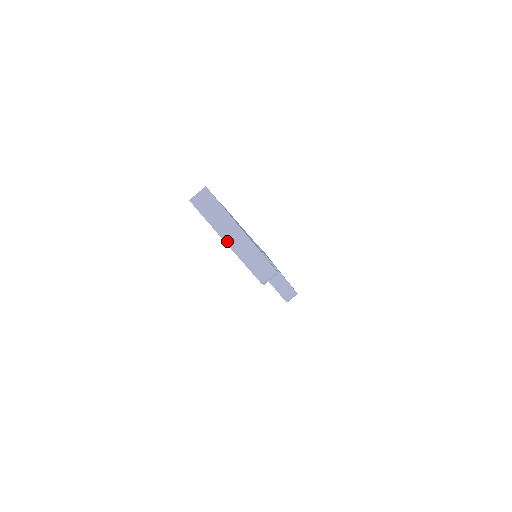
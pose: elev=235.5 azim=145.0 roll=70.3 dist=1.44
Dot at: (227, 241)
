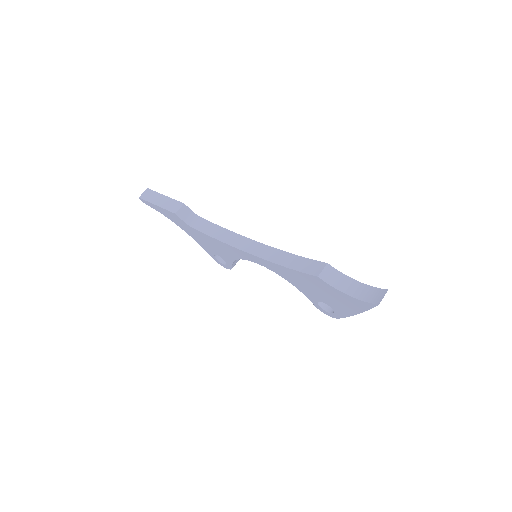
Dot at: (359, 312)
